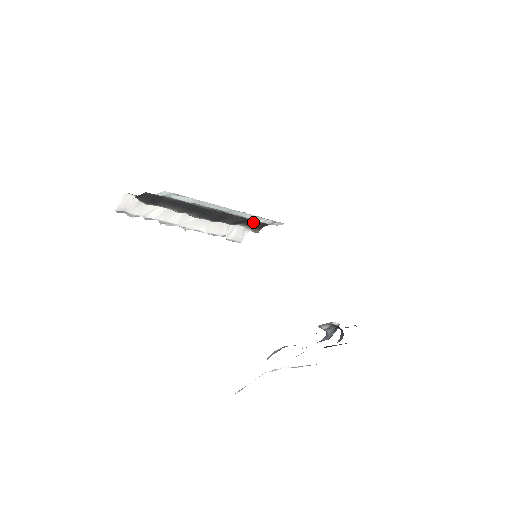
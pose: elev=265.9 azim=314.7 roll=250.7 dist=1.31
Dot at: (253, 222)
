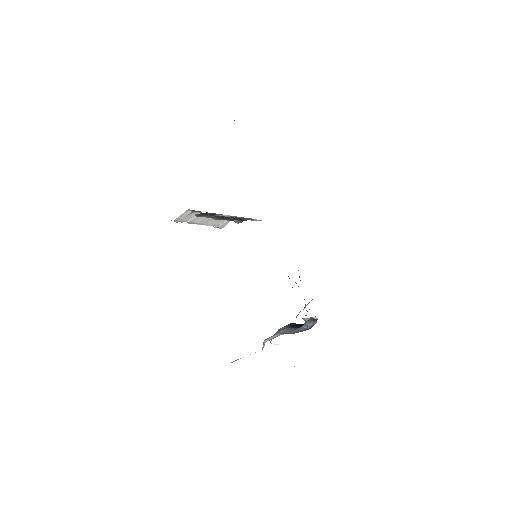
Dot at: occluded
